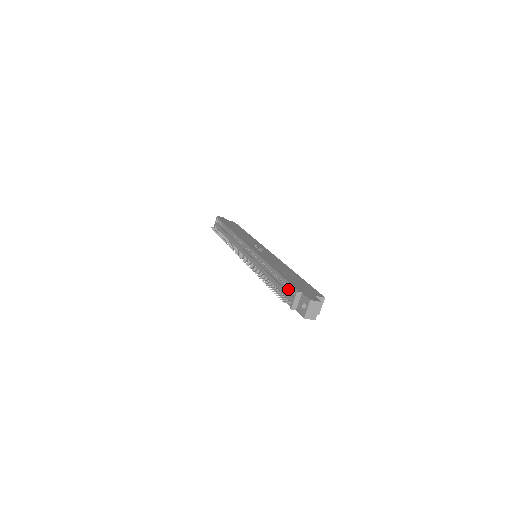
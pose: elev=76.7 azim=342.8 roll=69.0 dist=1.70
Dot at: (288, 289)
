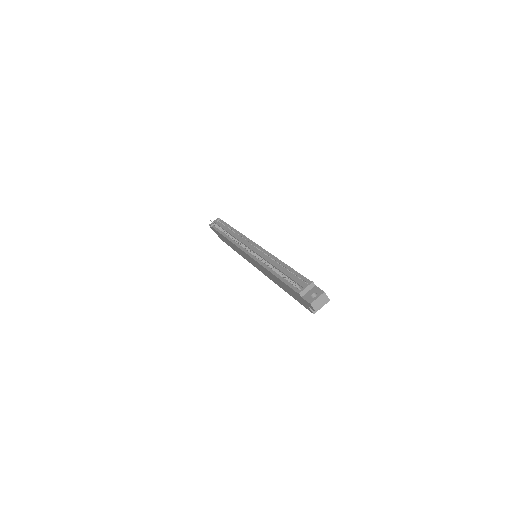
Dot at: (300, 279)
